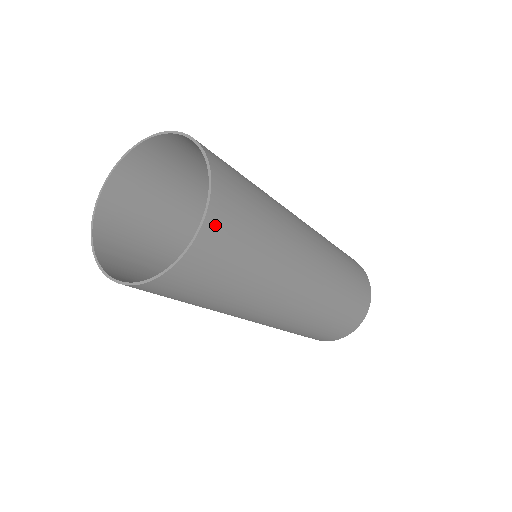
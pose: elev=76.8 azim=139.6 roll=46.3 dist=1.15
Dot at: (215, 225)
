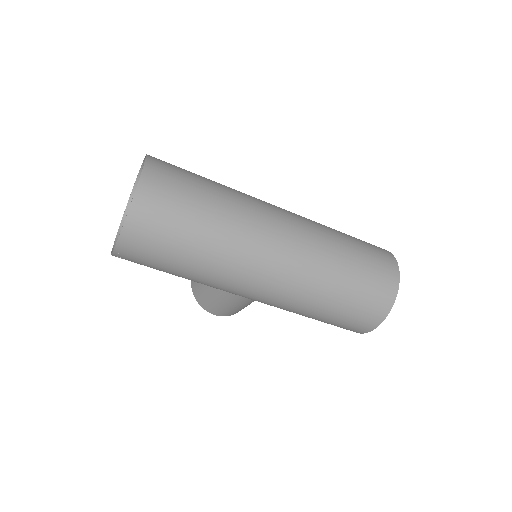
Dot at: (156, 165)
